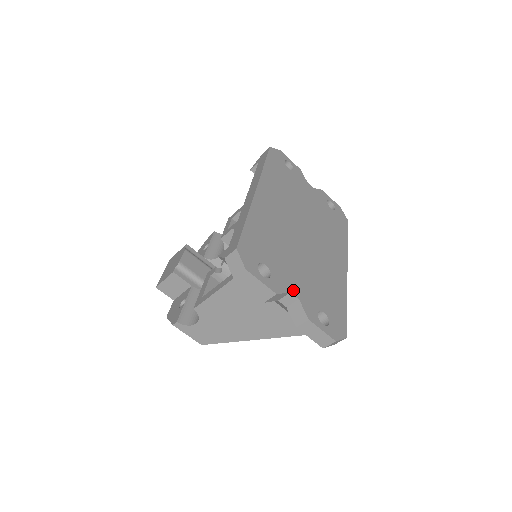
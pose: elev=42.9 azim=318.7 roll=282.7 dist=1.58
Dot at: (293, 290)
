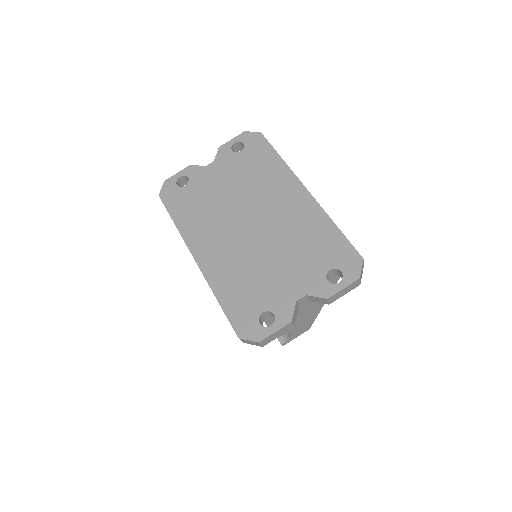
Dot at: (296, 296)
